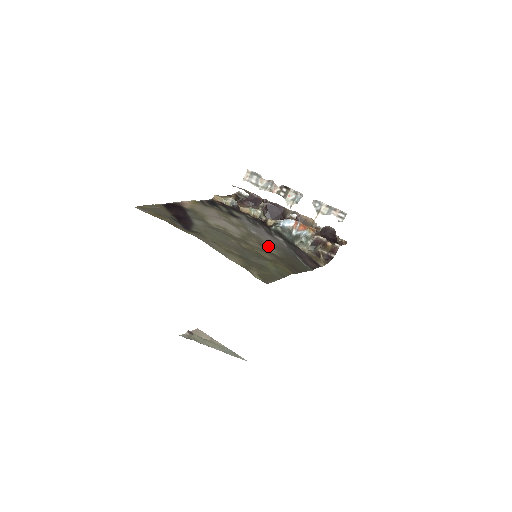
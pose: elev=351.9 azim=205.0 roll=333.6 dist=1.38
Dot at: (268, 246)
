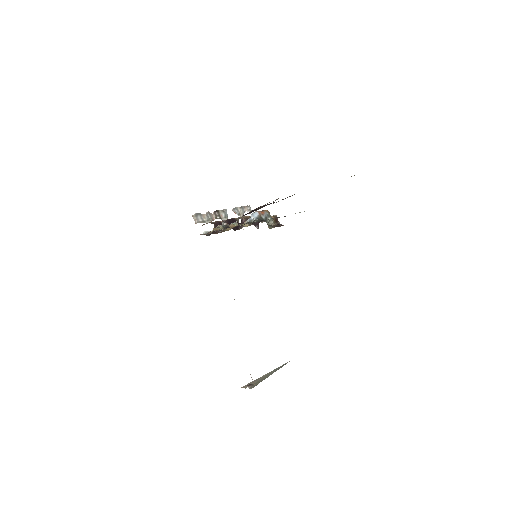
Dot at: occluded
